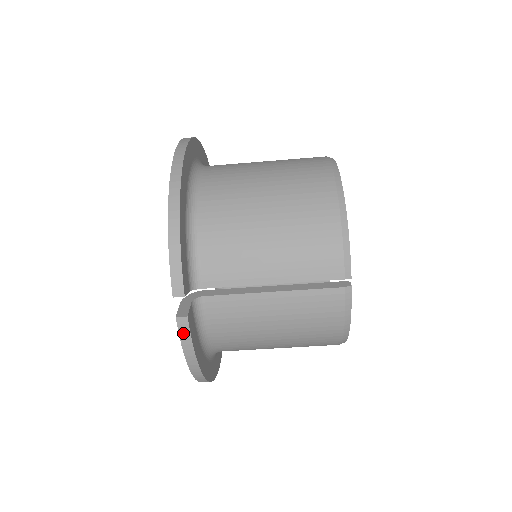
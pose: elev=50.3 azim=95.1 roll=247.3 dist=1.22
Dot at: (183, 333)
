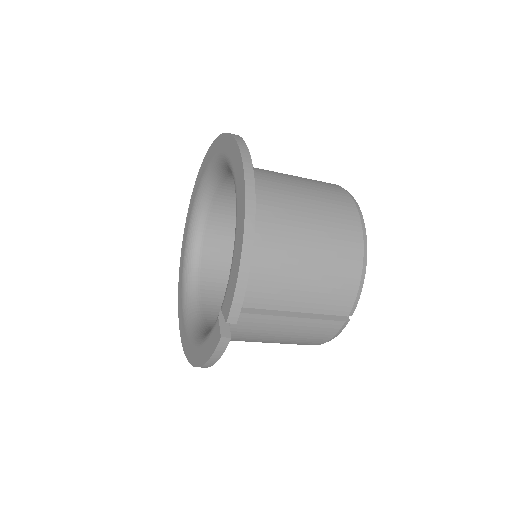
Dot at: (220, 348)
